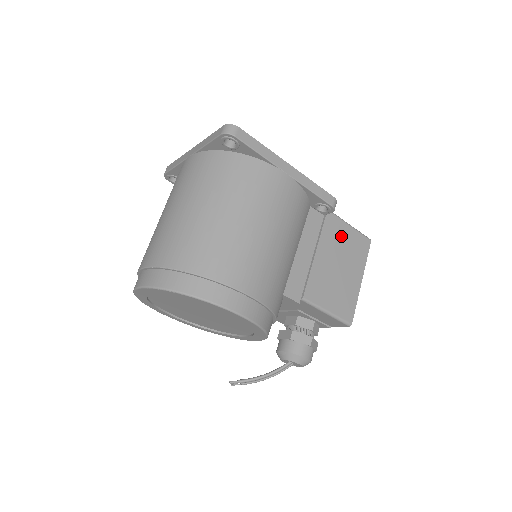
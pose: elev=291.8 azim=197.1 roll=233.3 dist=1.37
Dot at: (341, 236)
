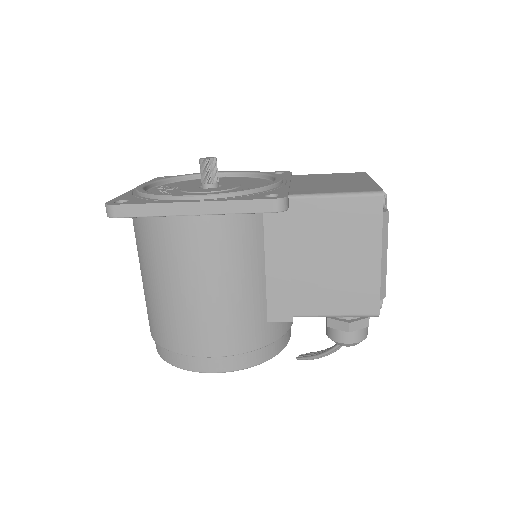
Dot at: (324, 219)
